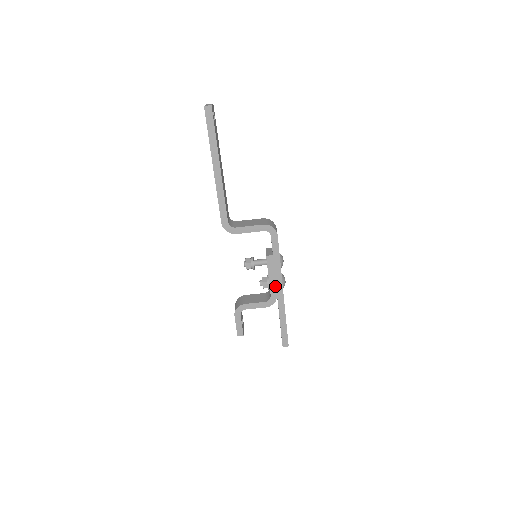
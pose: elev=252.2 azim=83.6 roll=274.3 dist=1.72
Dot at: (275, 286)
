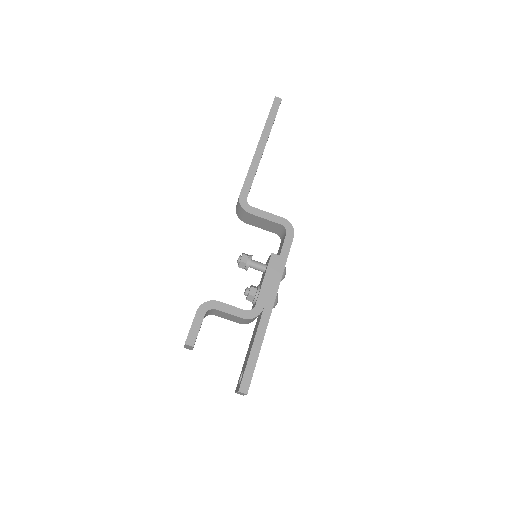
Dot at: (266, 295)
